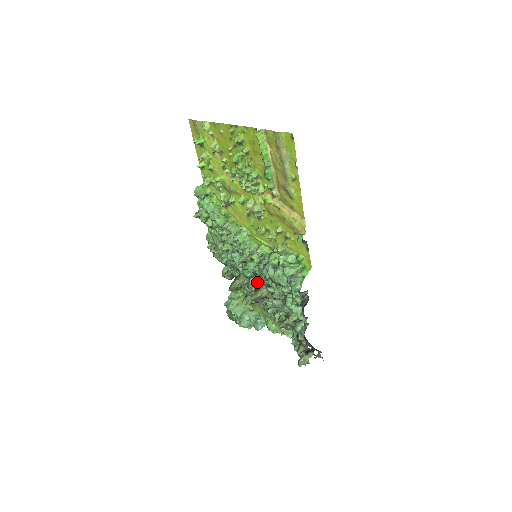
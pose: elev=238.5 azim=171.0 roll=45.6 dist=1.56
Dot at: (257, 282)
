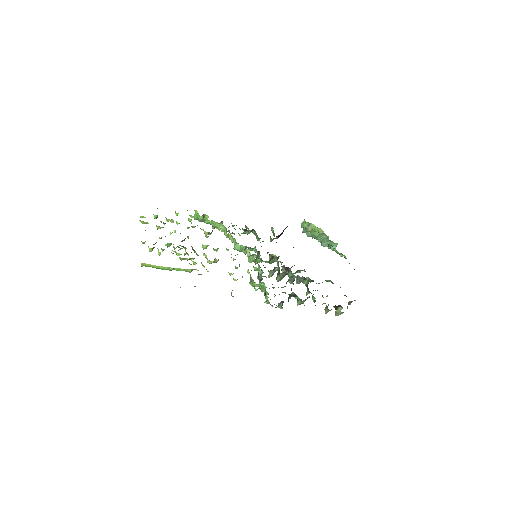
Dot at: (268, 275)
